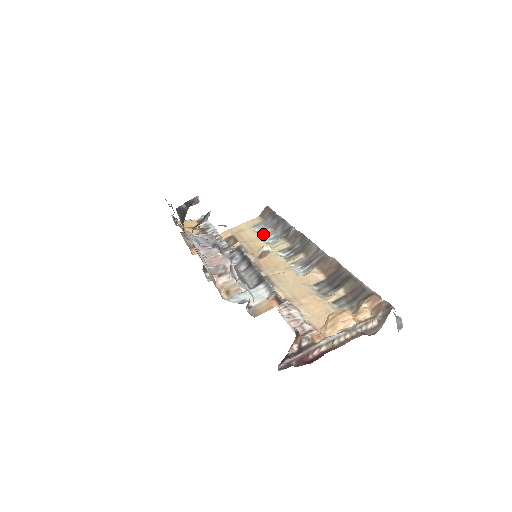
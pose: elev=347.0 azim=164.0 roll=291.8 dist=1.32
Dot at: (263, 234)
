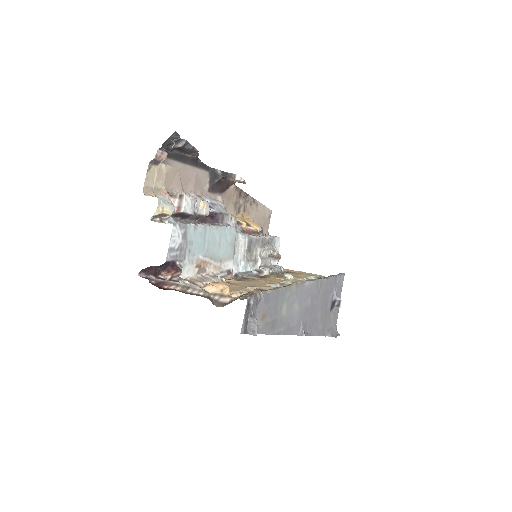
Dot at: (308, 278)
